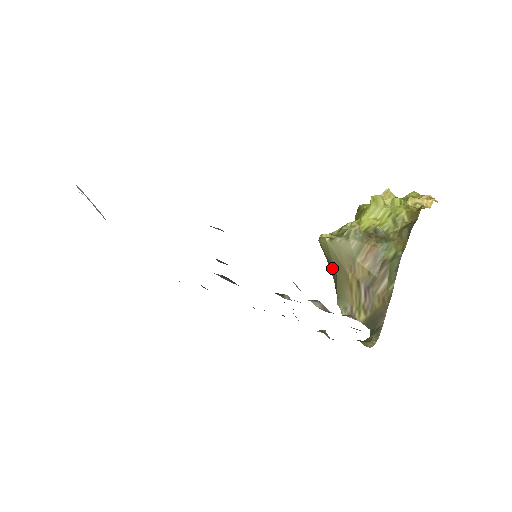
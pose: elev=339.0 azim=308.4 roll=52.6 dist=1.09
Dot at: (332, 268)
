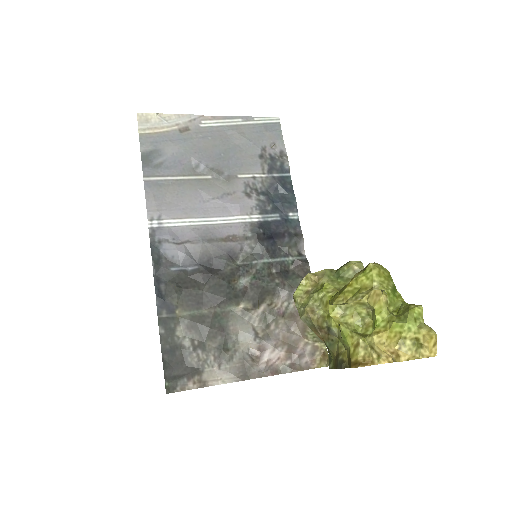
Dot at: occluded
